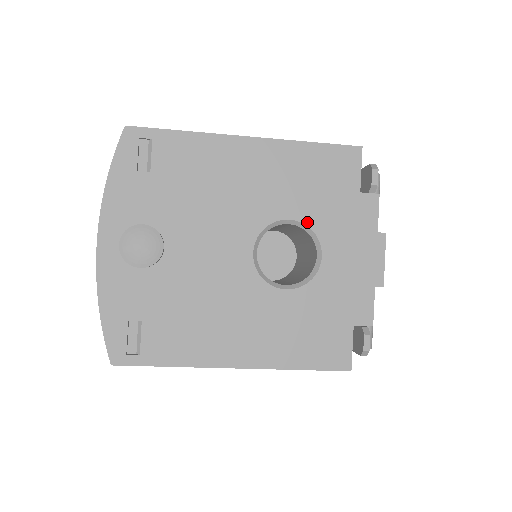
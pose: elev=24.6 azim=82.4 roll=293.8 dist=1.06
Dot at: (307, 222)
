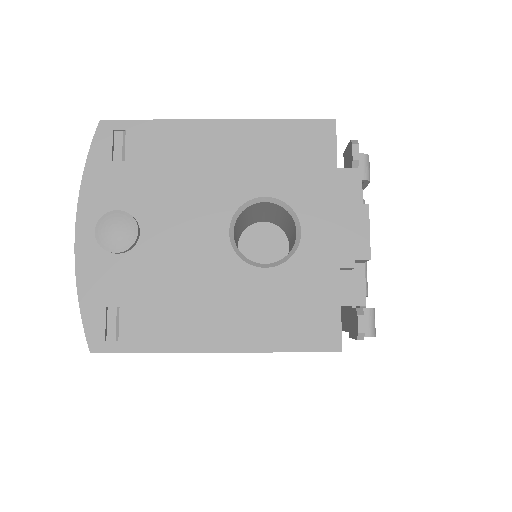
Dot at: (283, 198)
